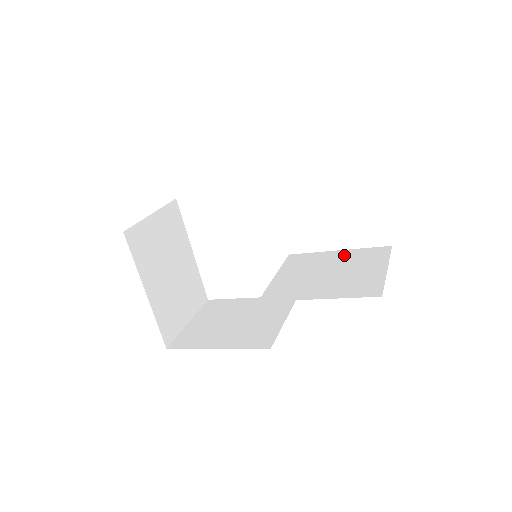
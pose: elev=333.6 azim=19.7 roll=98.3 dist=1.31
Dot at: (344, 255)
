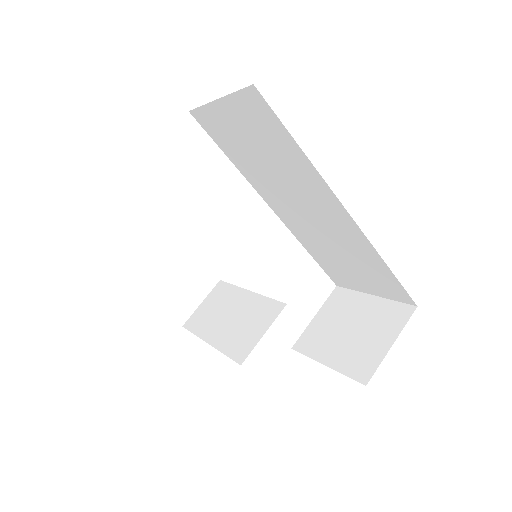
Dot at: occluded
